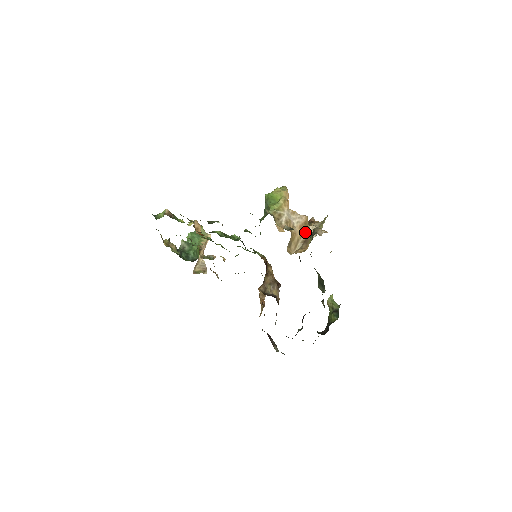
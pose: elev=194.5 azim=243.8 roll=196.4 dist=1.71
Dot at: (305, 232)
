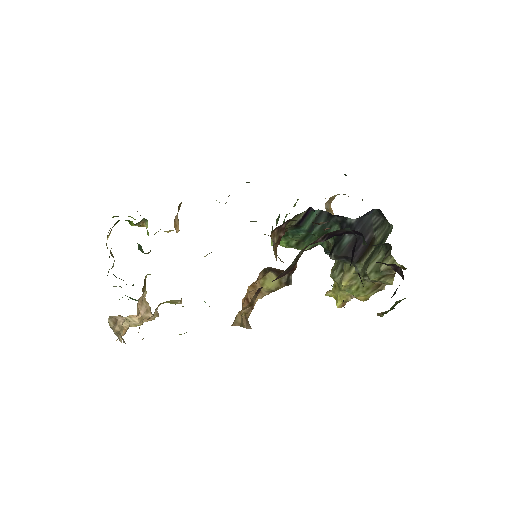
Dot at: occluded
